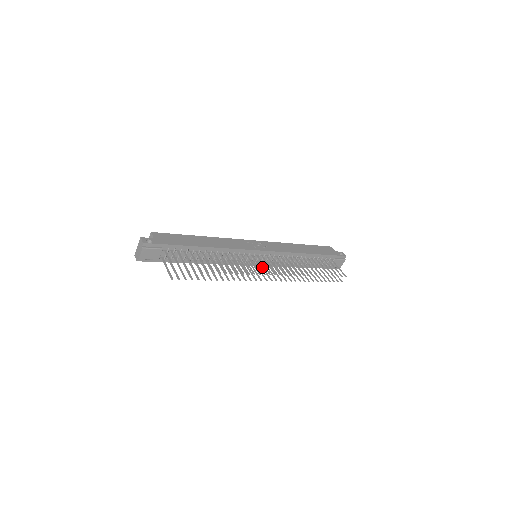
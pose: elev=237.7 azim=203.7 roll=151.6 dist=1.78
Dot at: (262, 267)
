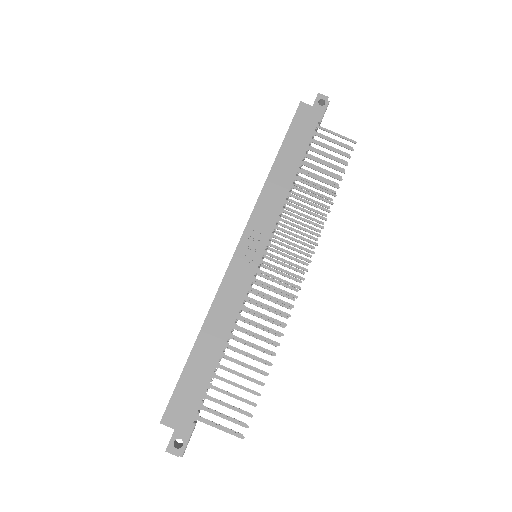
Dot at: (275, 262)
